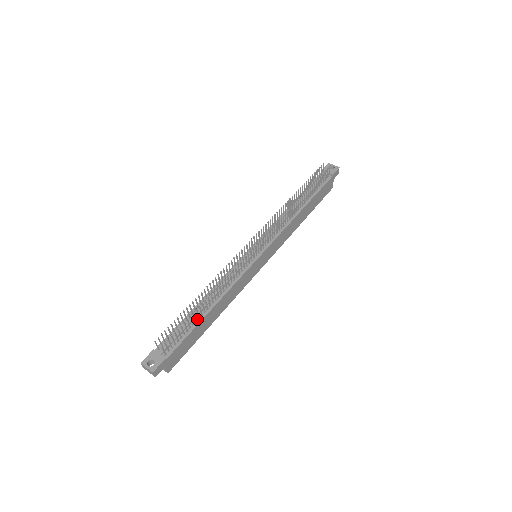
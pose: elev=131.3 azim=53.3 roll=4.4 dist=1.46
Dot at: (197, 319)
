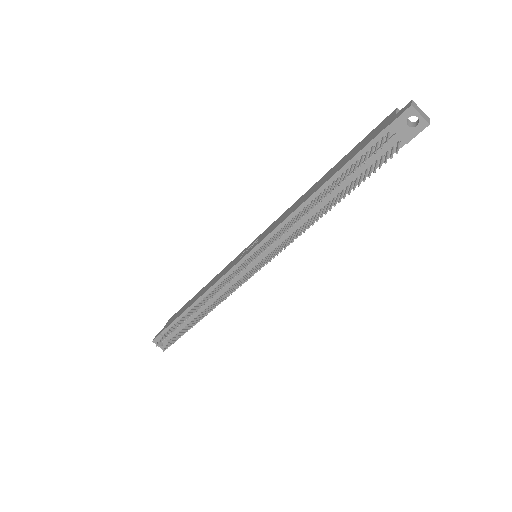
Dot at: (193, 319)
